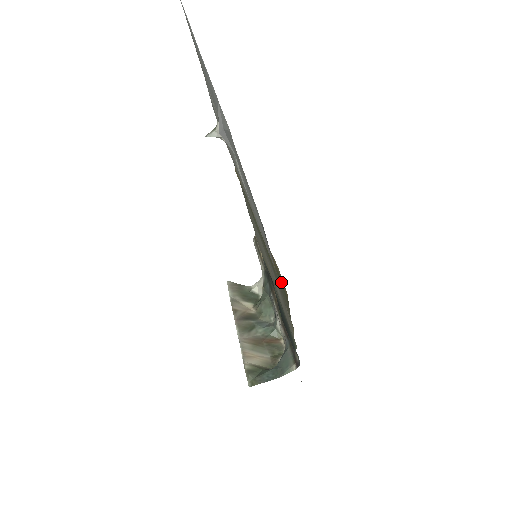
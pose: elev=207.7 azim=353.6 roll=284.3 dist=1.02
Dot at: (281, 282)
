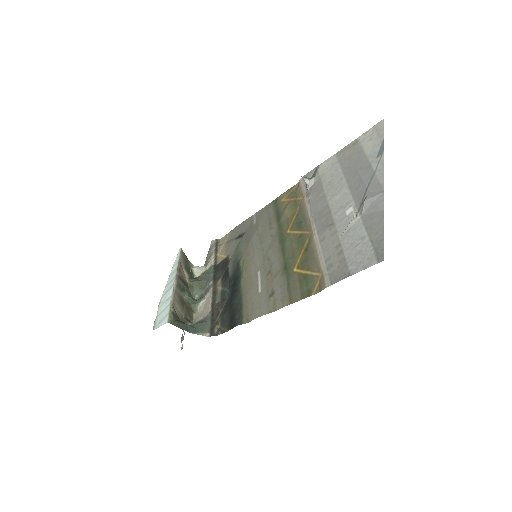
Dot at: (308, 284)
